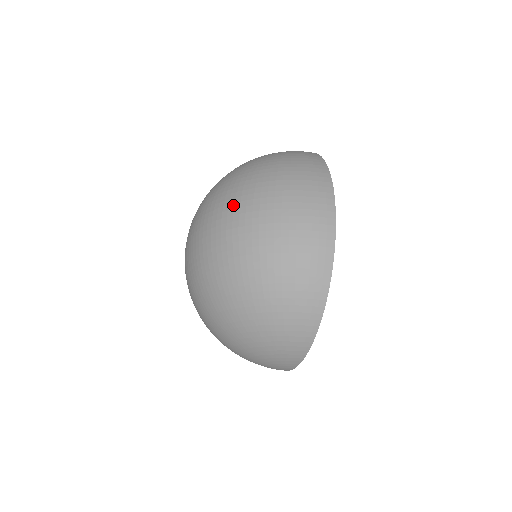
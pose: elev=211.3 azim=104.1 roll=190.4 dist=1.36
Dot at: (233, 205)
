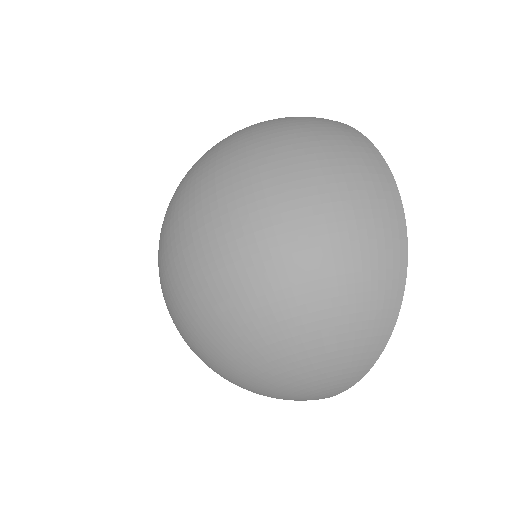
Dot at: (259, 176)
